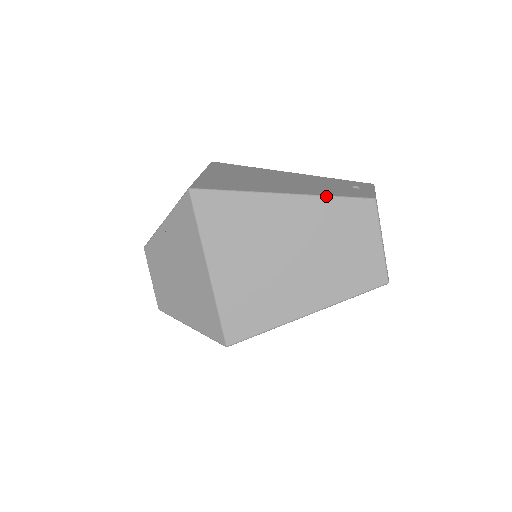
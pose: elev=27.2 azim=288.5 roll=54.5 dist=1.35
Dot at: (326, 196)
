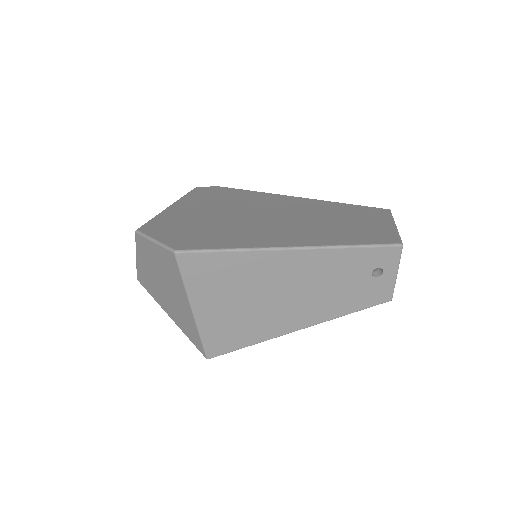
Dot at: occluded
